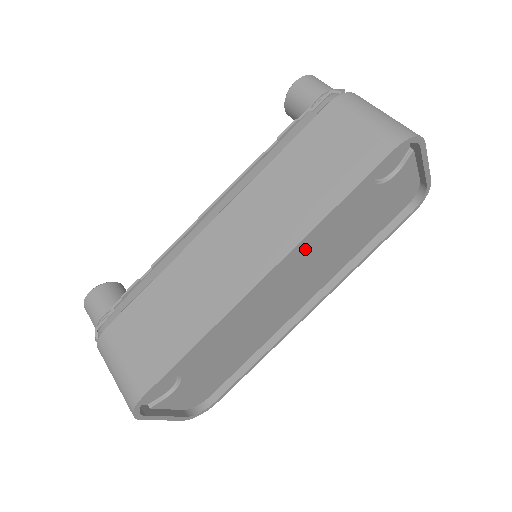
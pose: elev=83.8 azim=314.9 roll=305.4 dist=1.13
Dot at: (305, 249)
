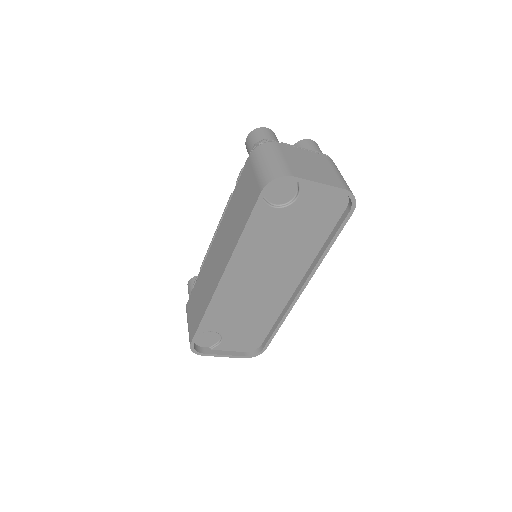
Dot at: (252, 256)
